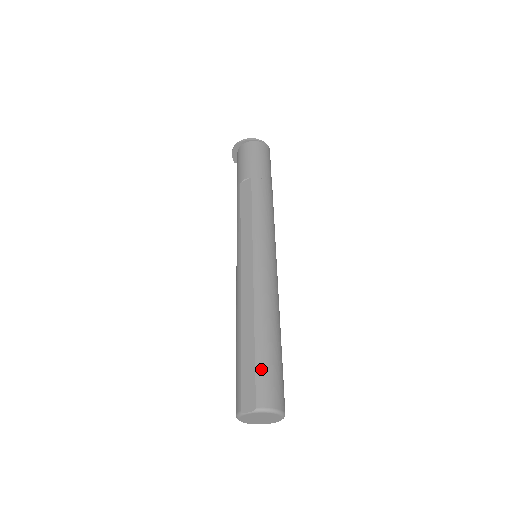
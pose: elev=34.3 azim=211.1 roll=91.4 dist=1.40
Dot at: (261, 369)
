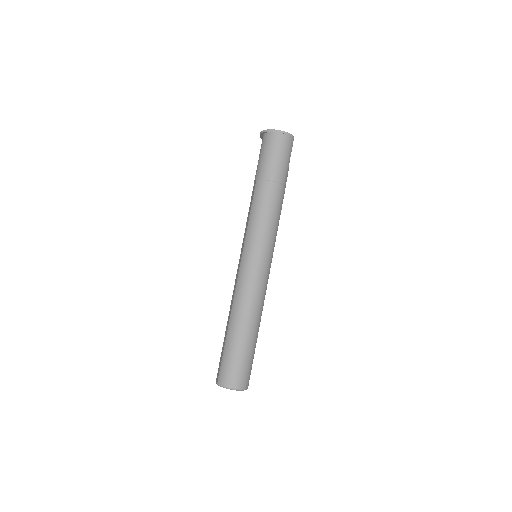
Dot at: (224, 358)
